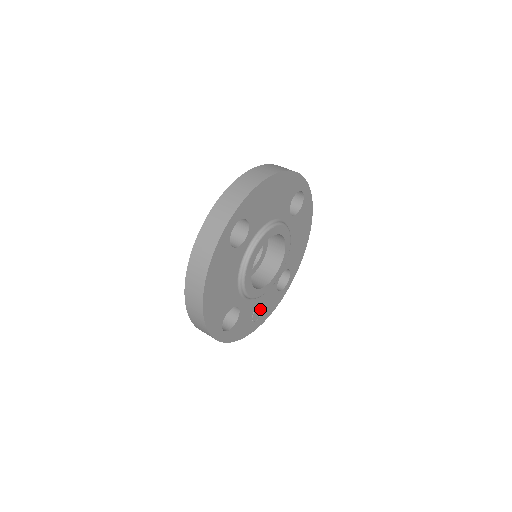
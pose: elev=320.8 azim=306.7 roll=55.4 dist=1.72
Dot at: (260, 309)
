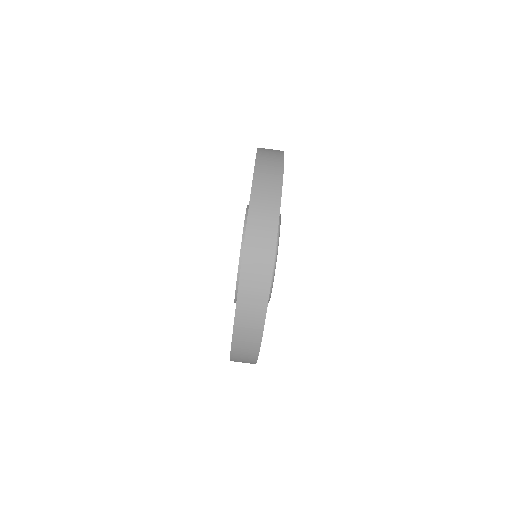
Dot at: occluded
